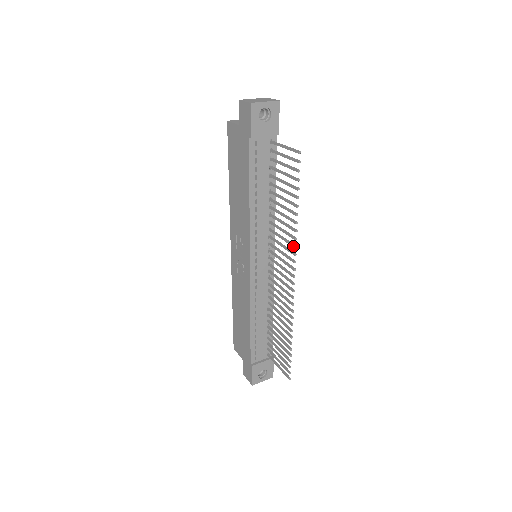
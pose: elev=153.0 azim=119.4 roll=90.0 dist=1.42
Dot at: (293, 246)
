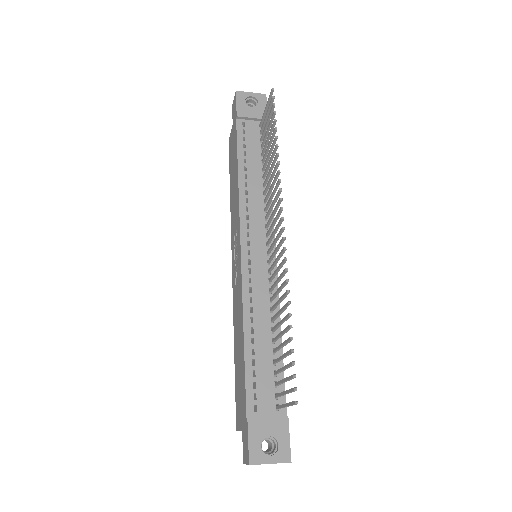
Dot at: (277, 182)
